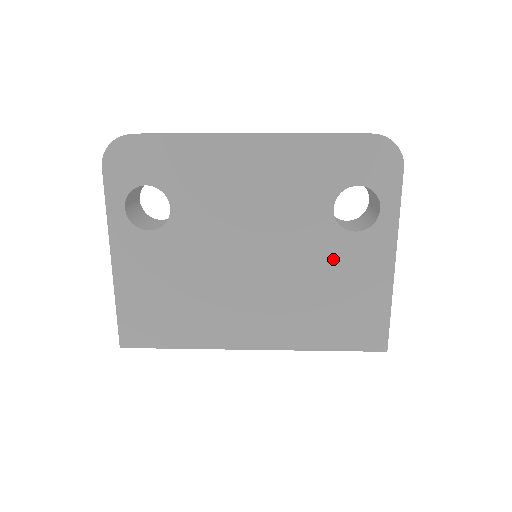
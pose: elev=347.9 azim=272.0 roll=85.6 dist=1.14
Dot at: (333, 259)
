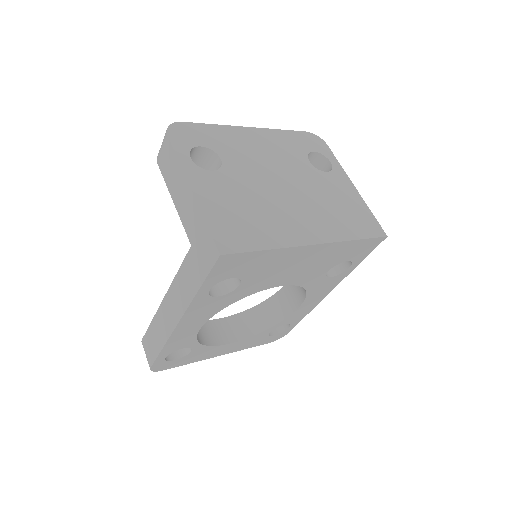
Dot at: (325, 186)
